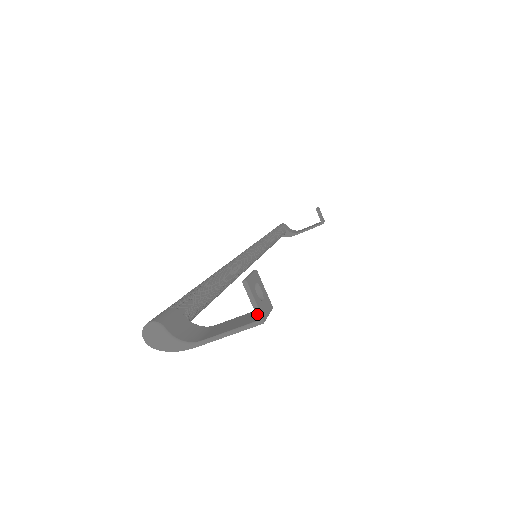
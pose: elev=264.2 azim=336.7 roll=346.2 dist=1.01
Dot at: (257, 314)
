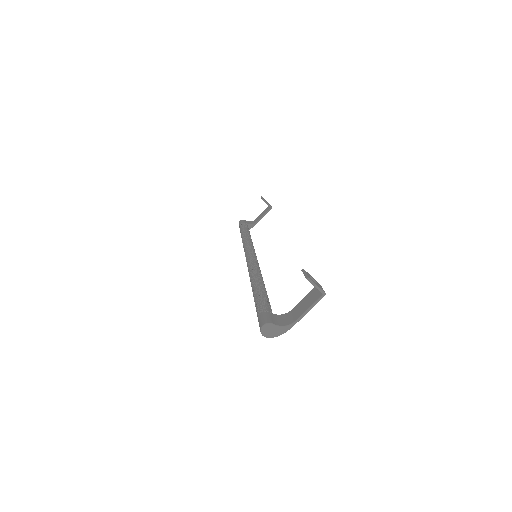
Dot at: (321, 292)
